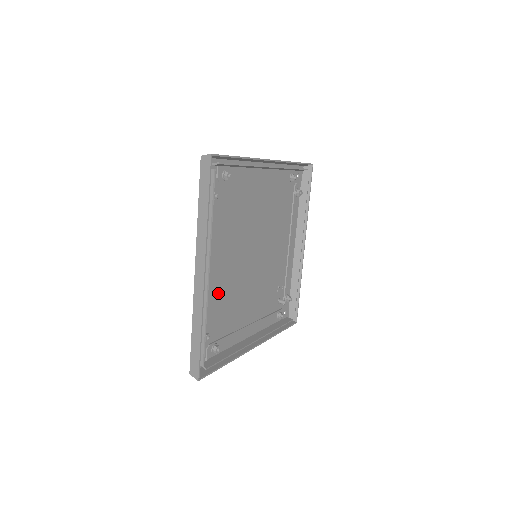
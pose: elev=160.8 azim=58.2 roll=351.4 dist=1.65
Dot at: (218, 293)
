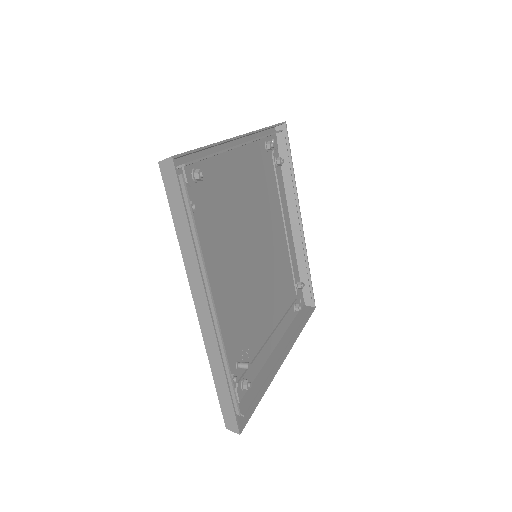
Dot at: (224, 192)
